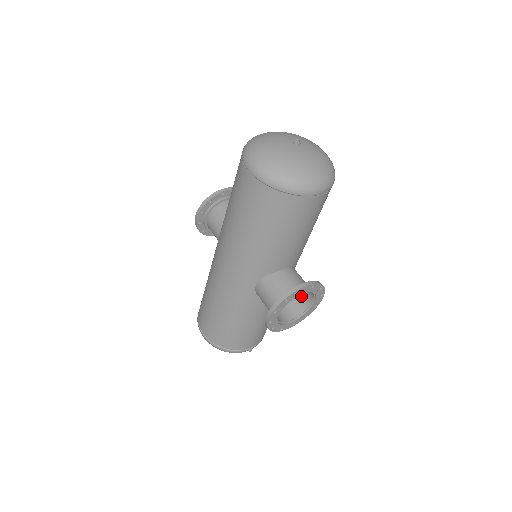
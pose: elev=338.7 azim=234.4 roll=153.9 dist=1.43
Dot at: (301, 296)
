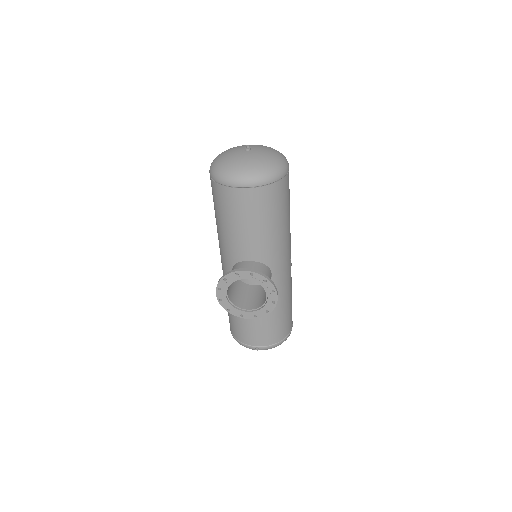
Dot at: occluded
